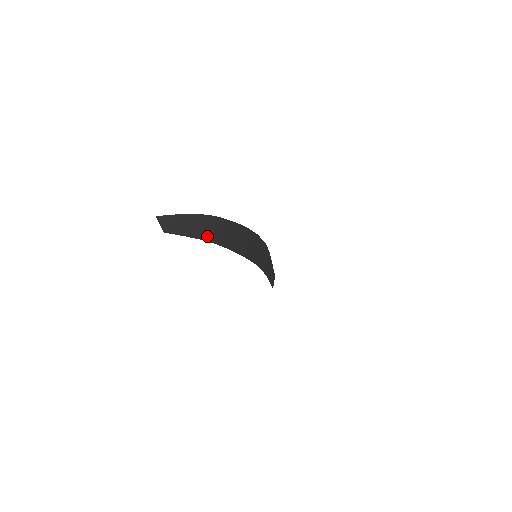
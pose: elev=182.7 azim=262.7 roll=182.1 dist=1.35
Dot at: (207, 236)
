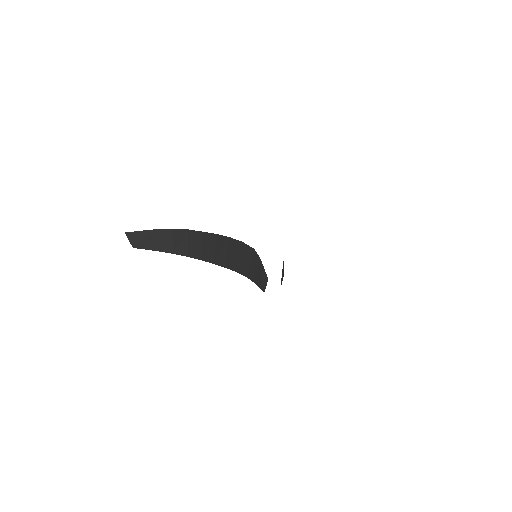
Dot at: (179, 250)
